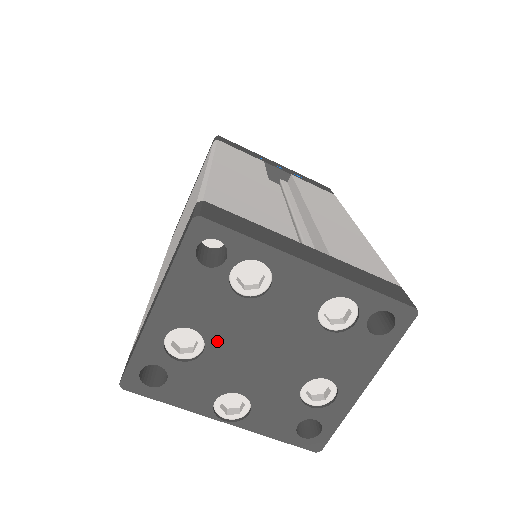
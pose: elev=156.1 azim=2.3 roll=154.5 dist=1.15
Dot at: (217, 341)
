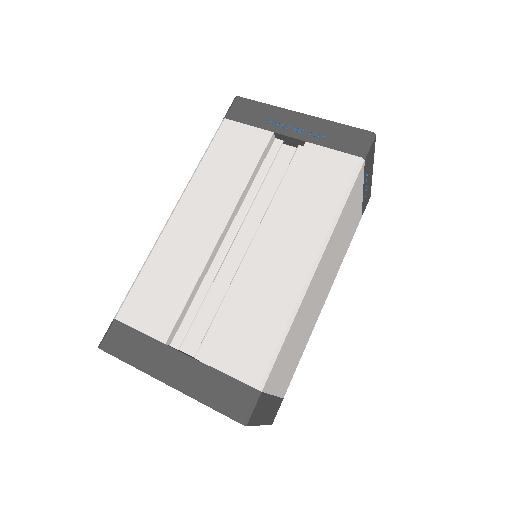
Dot at: occluded
